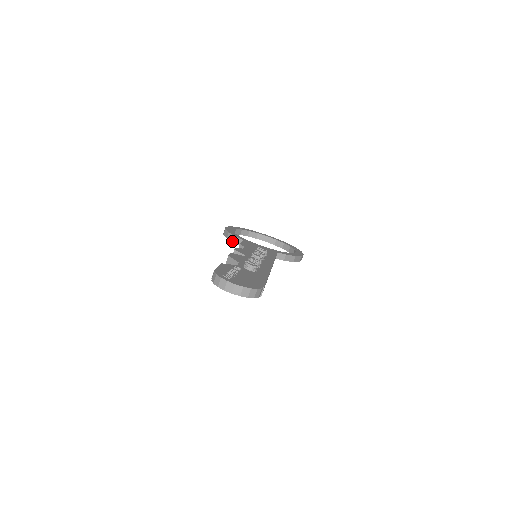
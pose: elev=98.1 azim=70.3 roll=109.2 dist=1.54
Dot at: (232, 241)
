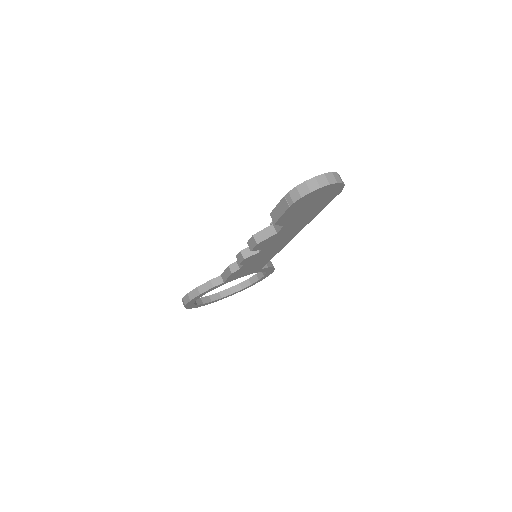
Dot at: (209, 289)
